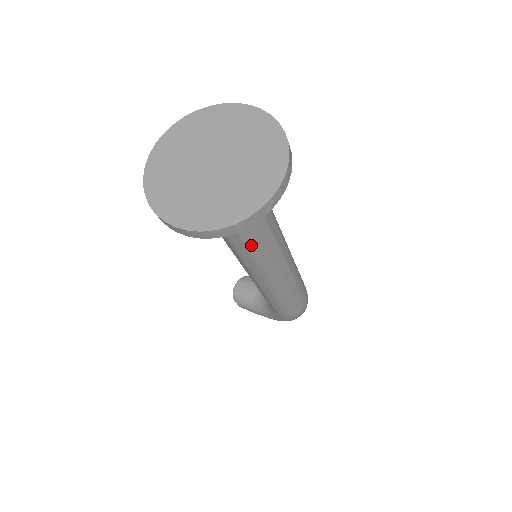
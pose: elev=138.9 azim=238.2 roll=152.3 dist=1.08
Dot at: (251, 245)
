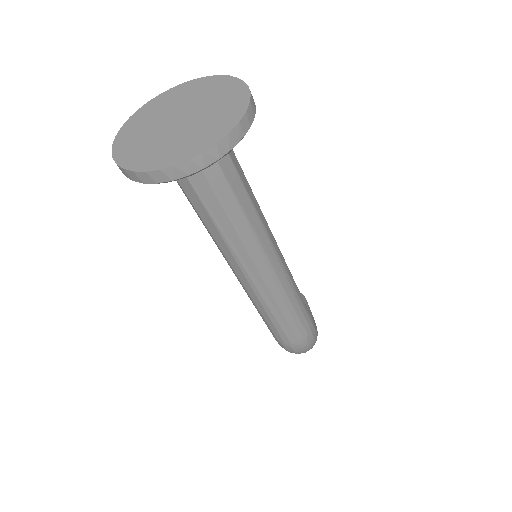
Dot at: (208, 225)
